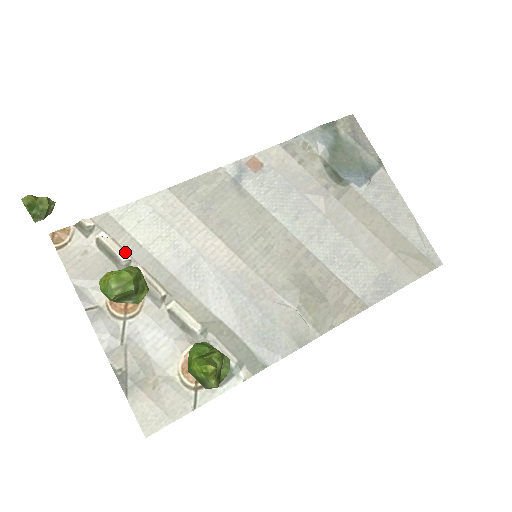
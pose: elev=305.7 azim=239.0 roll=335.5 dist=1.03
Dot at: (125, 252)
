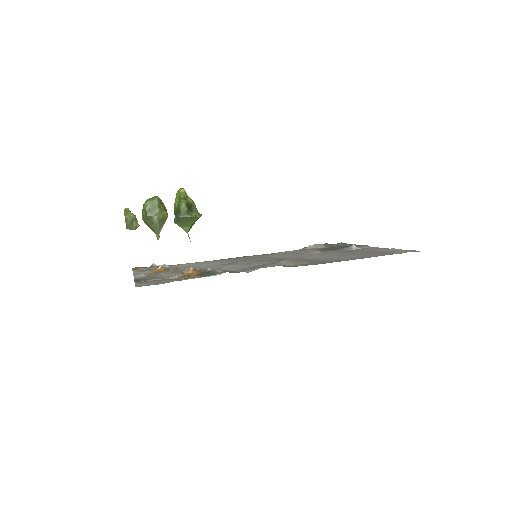
Dot at: occluded
